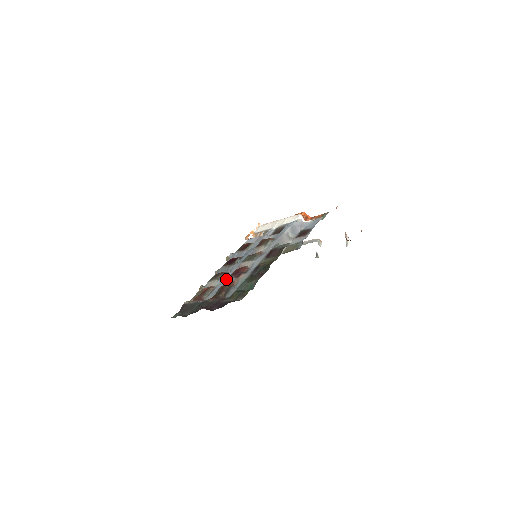
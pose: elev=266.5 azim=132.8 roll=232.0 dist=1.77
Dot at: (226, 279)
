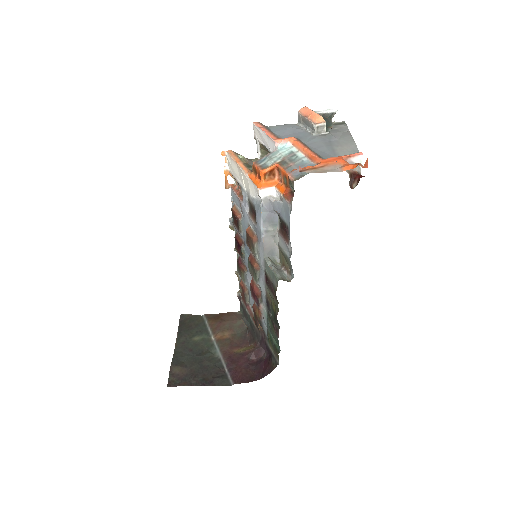
Dot at: occluded
